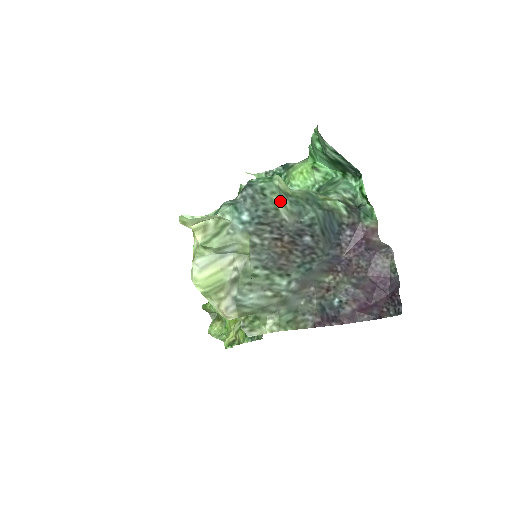
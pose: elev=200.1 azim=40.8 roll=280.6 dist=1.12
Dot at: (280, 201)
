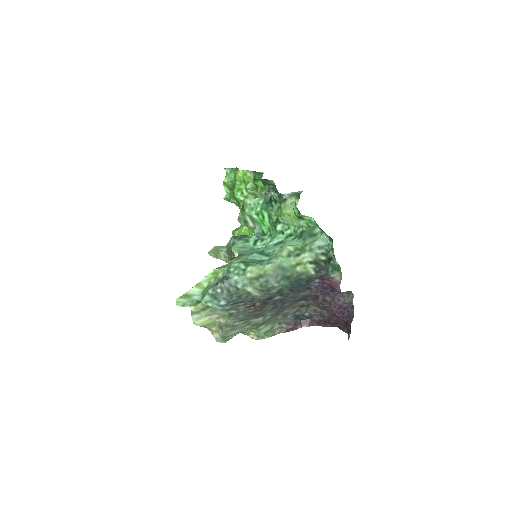
Dot at: (251, 287)
